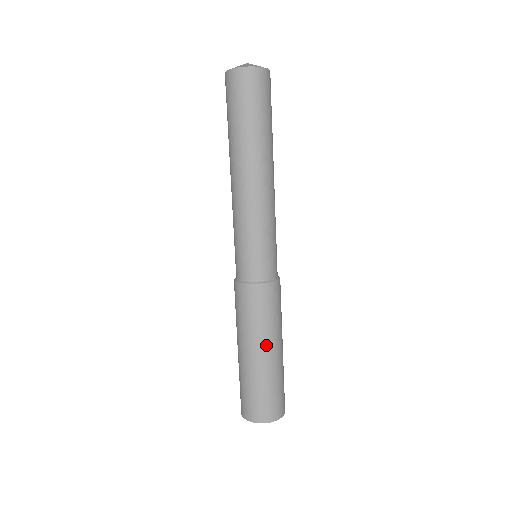
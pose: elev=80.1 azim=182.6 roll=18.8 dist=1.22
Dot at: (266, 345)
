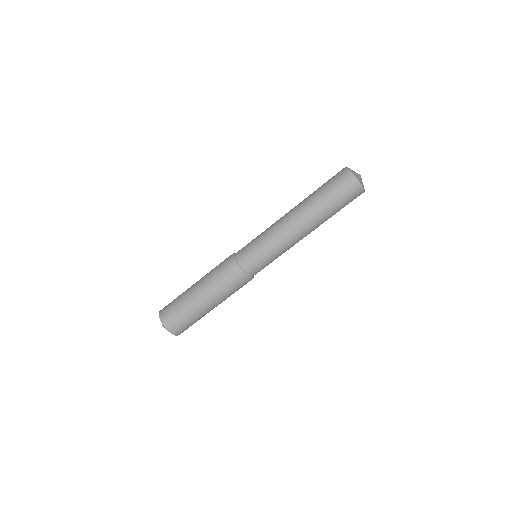
Dot at: (216, 303)
